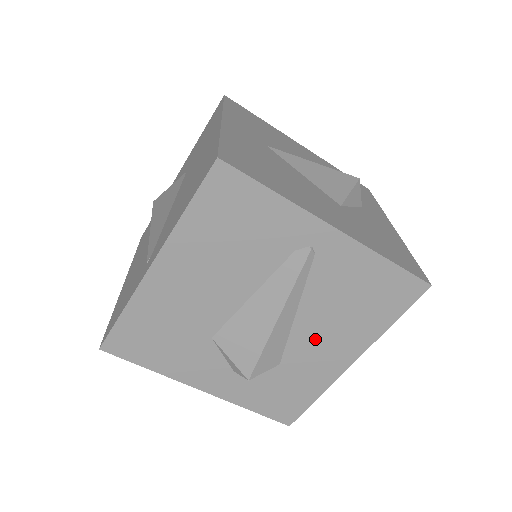
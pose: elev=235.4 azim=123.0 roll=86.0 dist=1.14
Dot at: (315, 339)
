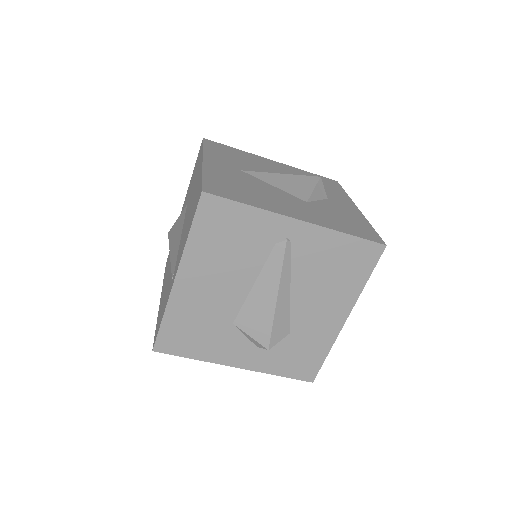
Dot at: (311, 307)
